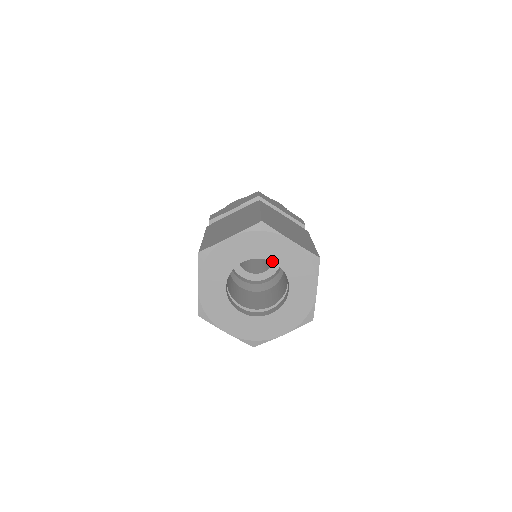
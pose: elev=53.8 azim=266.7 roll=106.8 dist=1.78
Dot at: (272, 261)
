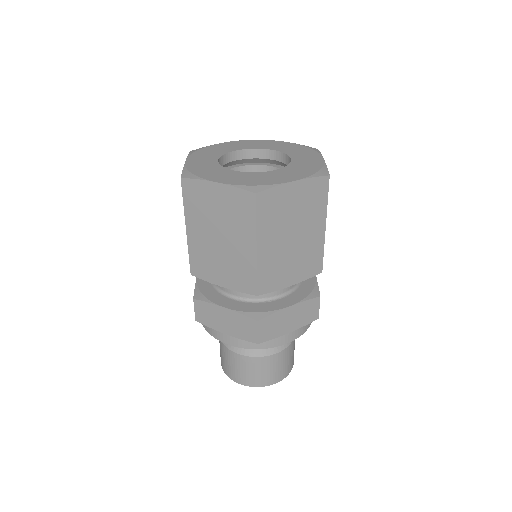
Dot at: (268, 149)
